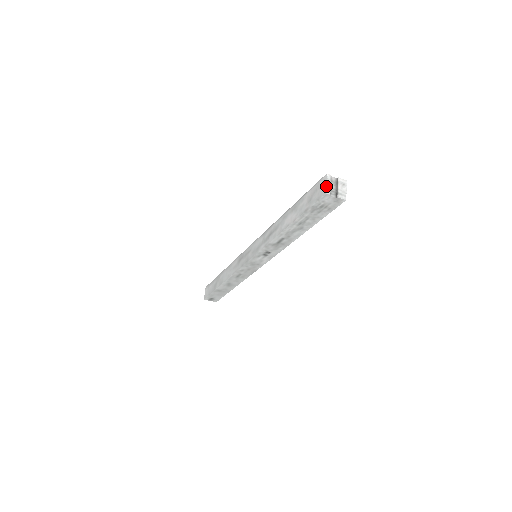
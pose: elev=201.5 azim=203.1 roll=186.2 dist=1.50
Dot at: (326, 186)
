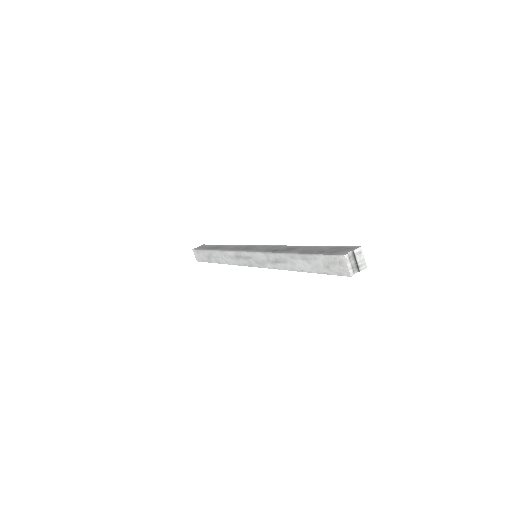
Dot at: (348, 269)
